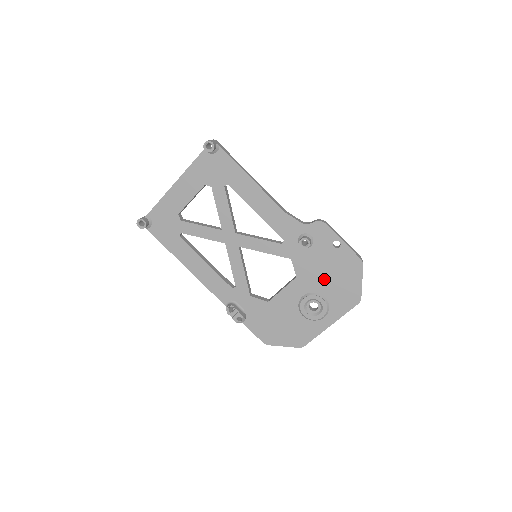
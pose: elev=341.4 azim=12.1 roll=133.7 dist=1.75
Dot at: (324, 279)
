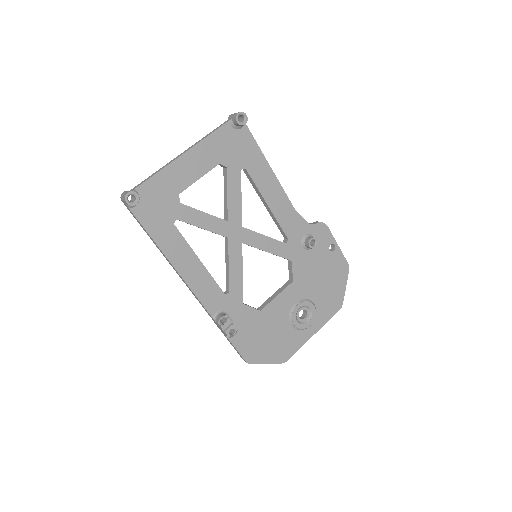
Dot at: (317, 284)
